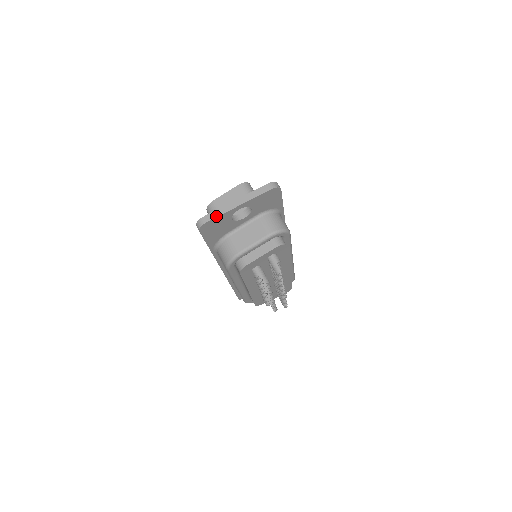
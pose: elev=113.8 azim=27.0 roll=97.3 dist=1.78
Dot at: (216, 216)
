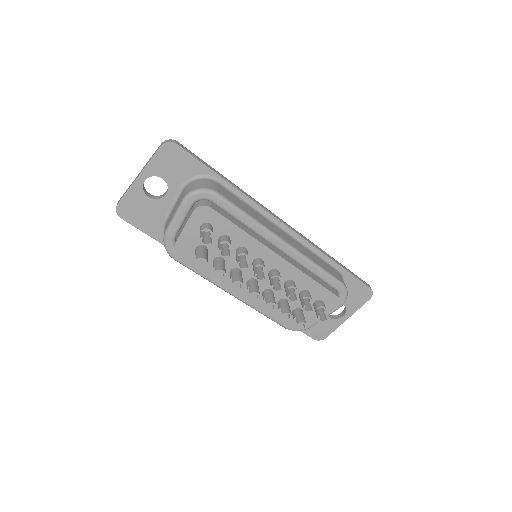
Dot at: (124, 195)
